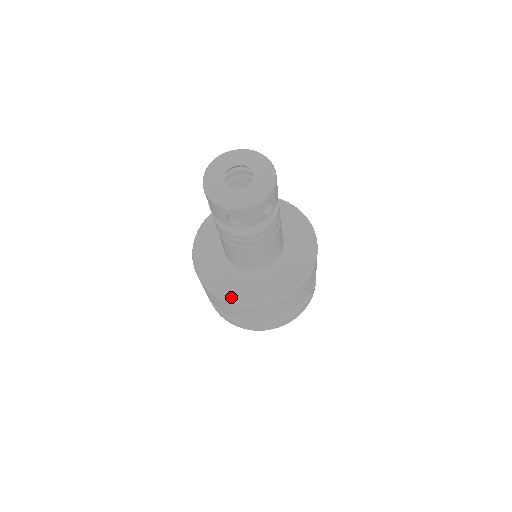
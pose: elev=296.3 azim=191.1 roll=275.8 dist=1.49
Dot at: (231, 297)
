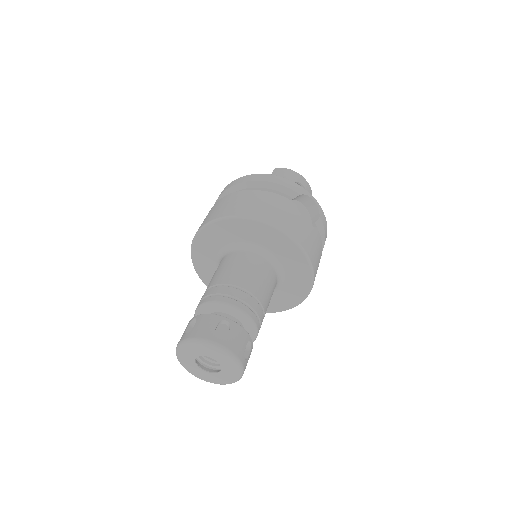
Dot at: (280, 309)
